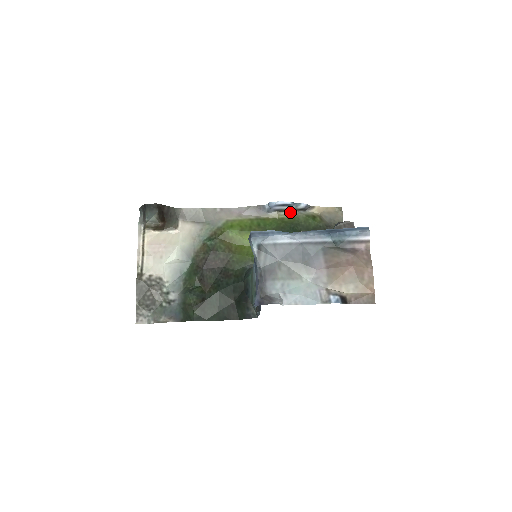
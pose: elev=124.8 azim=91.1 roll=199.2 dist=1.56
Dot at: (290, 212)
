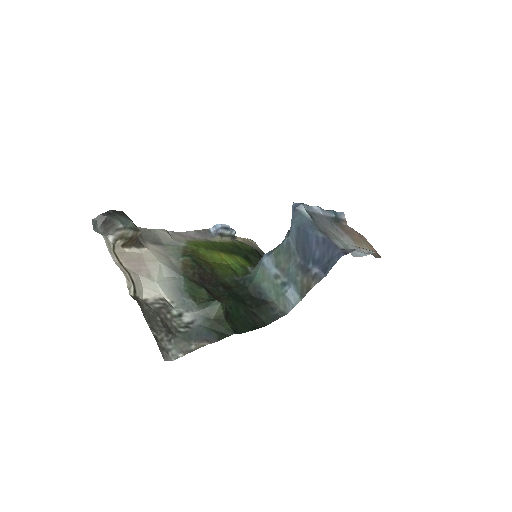
Dot at: (226, 238)
